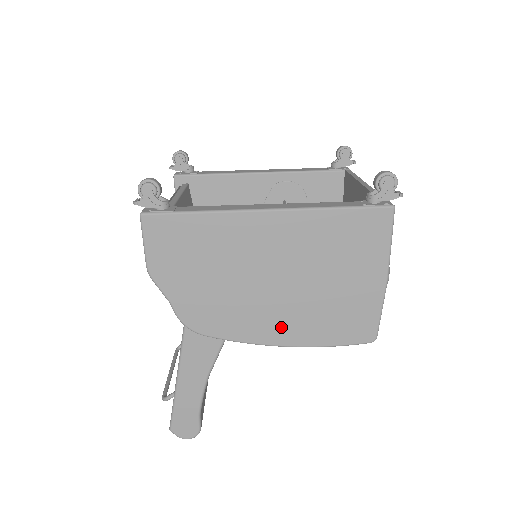
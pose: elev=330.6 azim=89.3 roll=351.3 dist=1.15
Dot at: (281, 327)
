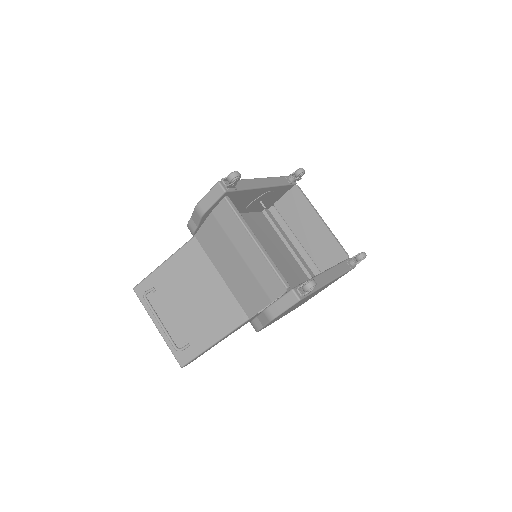
Dot at: occluded
